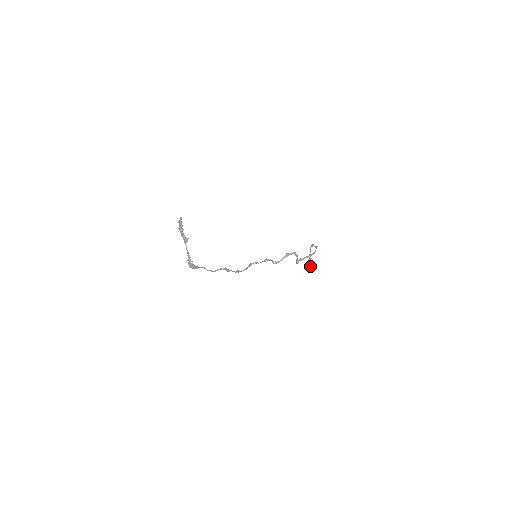
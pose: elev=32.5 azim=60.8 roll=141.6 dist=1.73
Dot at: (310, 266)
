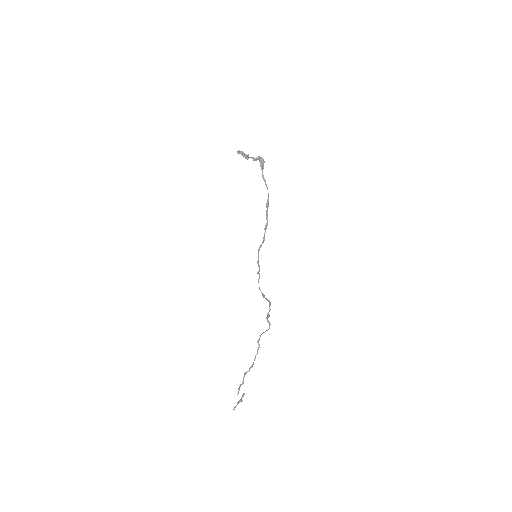
Dot at: (237, 403)
